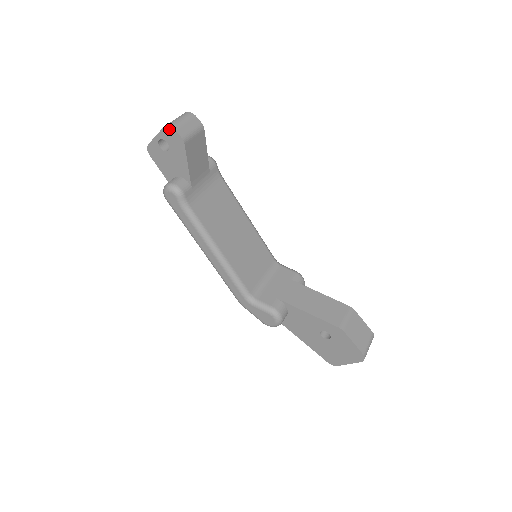
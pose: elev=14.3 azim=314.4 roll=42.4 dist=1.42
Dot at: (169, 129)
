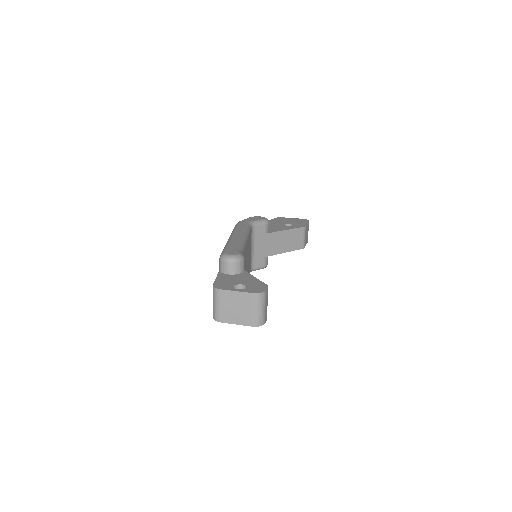
Dot at: (258, 325)
